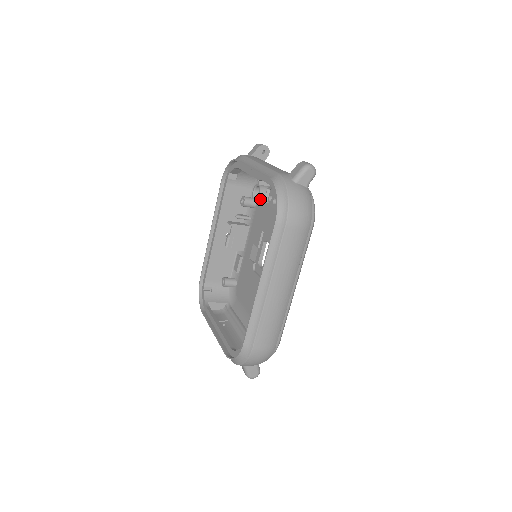
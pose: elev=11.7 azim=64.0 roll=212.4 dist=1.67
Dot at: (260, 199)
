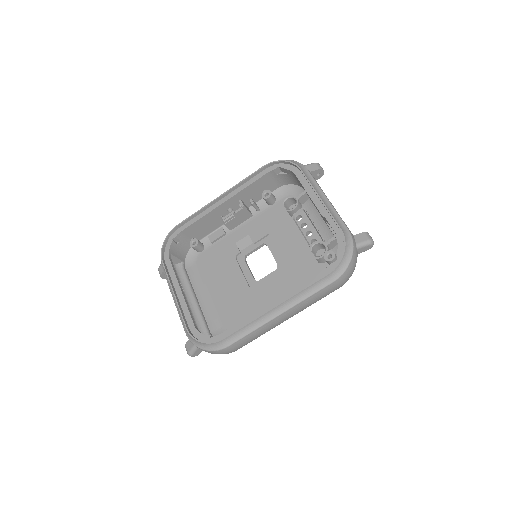
Dot at: (290, 212)
